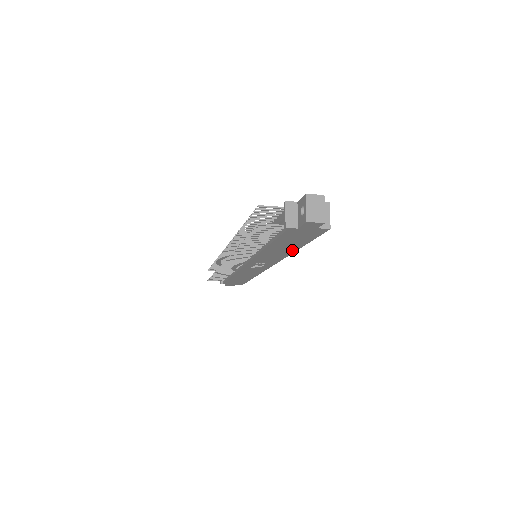
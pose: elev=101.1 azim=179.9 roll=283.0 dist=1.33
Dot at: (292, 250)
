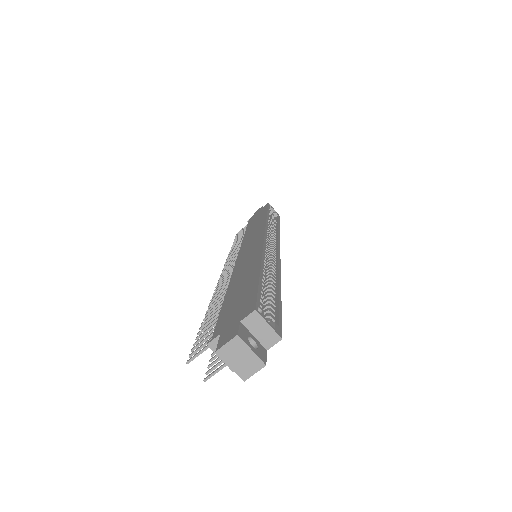
Dot at: occluded
